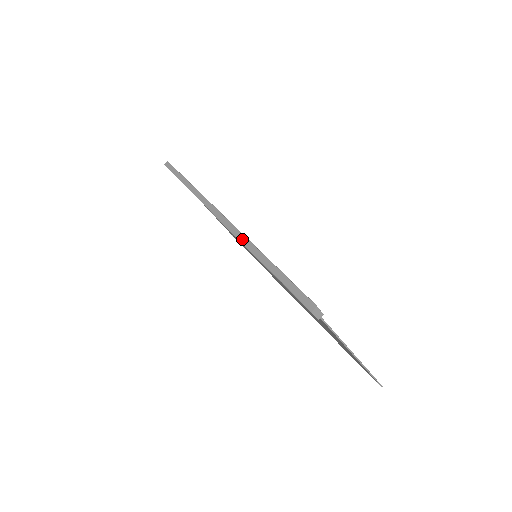
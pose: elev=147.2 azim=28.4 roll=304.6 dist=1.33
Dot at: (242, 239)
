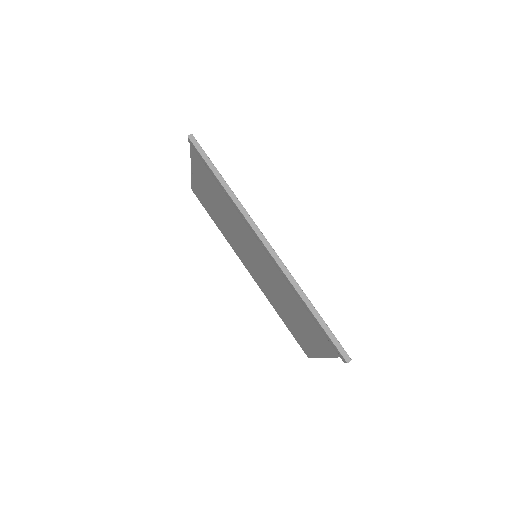
Dot at: (292, 280)
